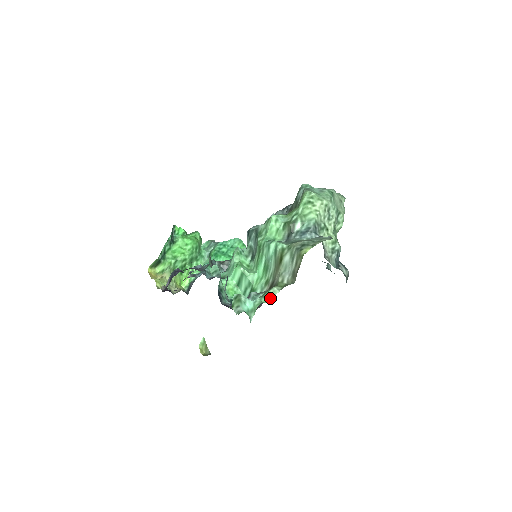
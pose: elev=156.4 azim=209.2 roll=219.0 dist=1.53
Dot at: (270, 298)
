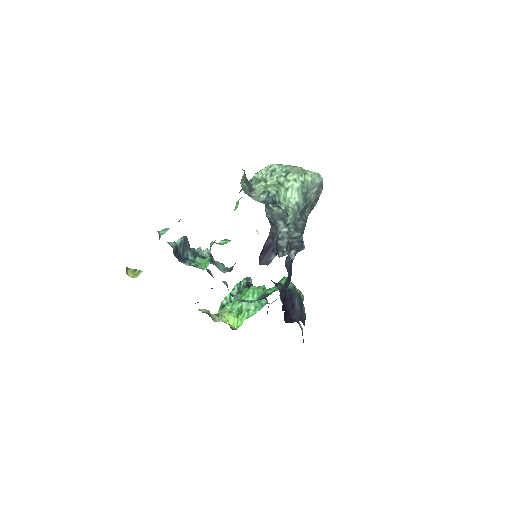
Dot at: (179, 221)
